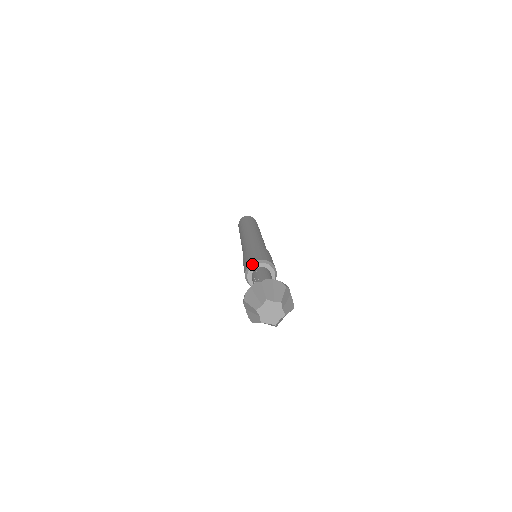
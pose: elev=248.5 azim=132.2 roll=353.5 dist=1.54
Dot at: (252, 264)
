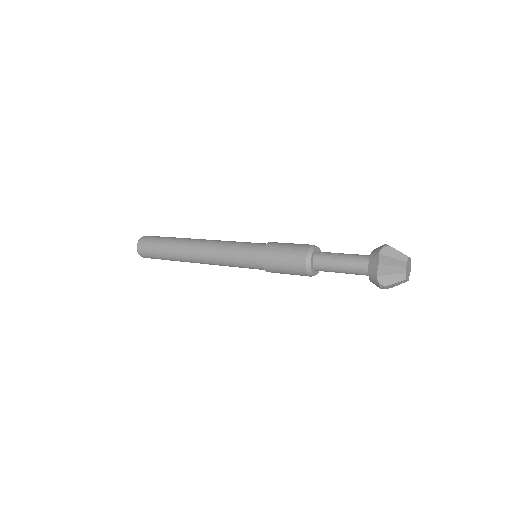
Dot at: occluded
